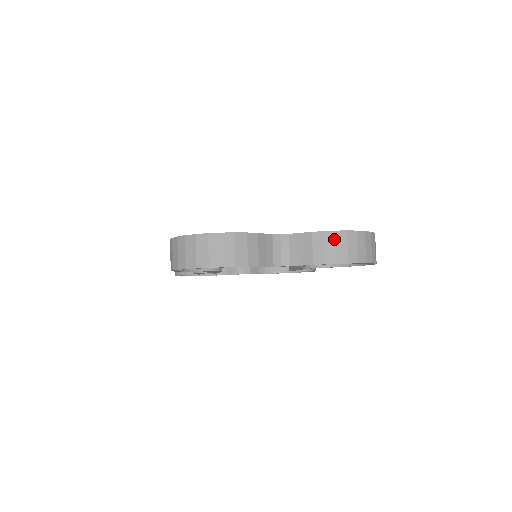
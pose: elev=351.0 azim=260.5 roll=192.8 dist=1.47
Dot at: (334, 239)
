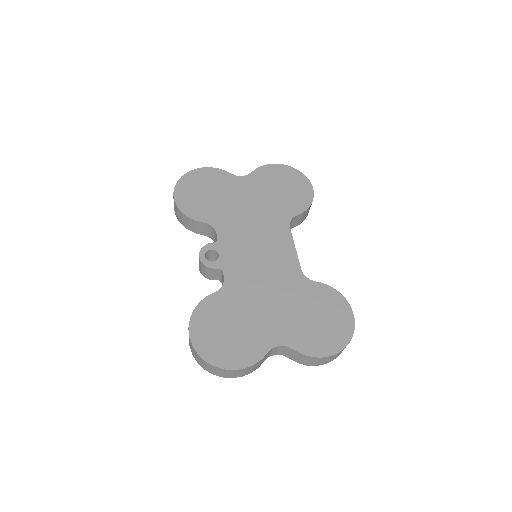
Dot at: (318, 360)
